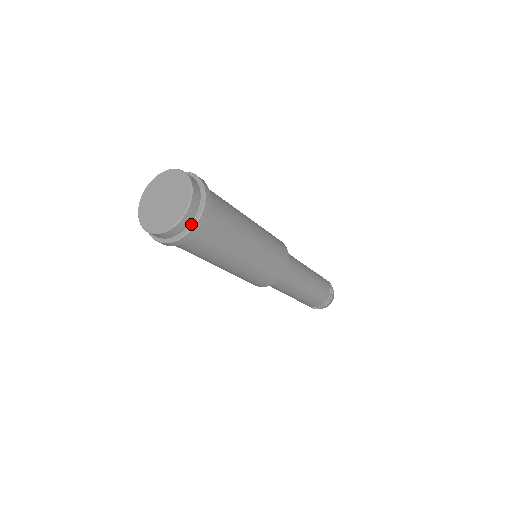
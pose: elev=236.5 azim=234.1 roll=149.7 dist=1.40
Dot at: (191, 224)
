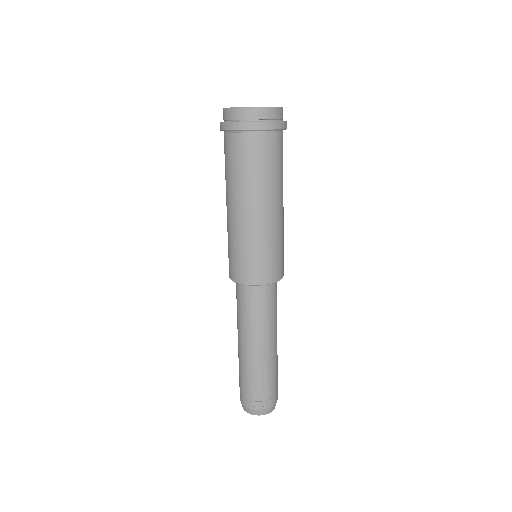
Dot at: (266, 121)
